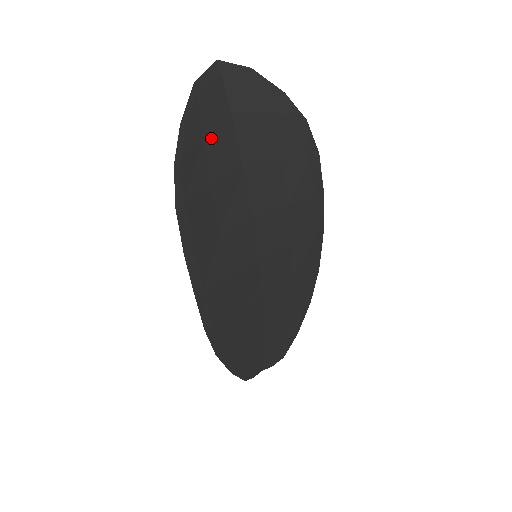
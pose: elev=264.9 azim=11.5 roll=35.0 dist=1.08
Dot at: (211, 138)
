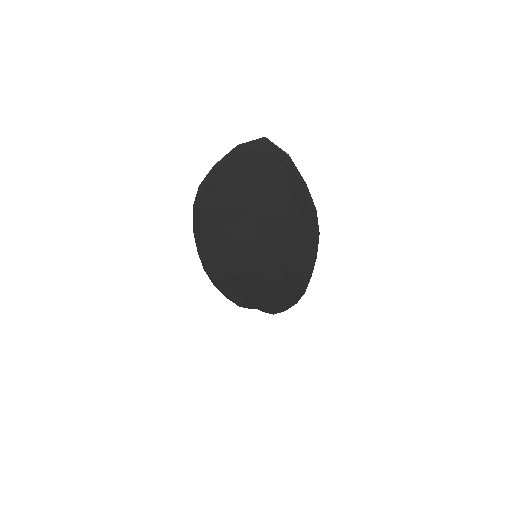
Dot at: (237, 181)
